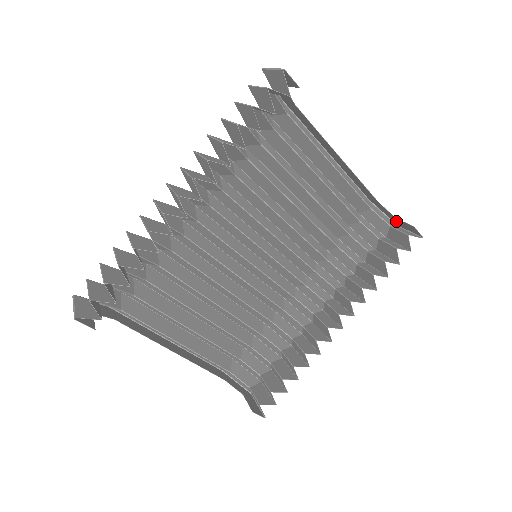
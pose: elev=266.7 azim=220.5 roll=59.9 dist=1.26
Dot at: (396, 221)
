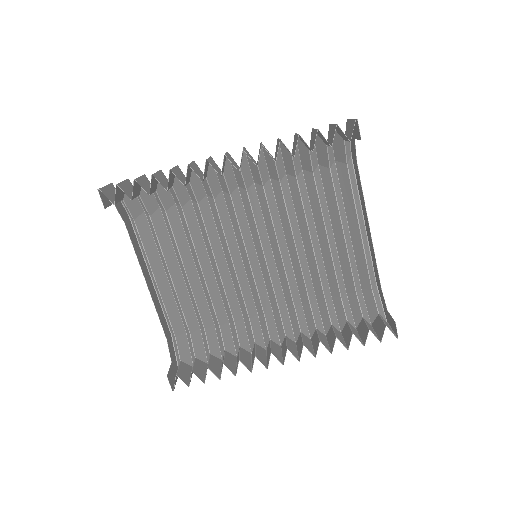
Dot at: (387, 315)
